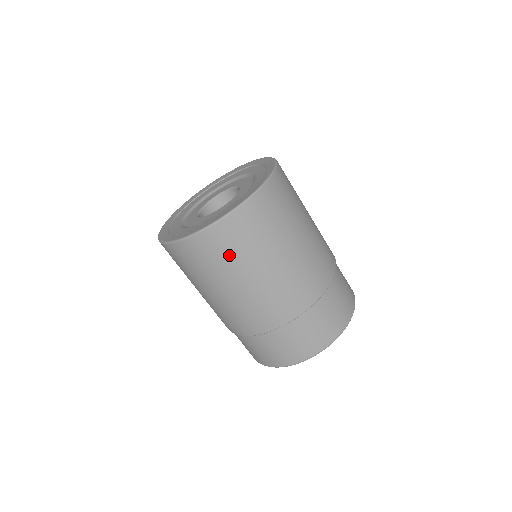
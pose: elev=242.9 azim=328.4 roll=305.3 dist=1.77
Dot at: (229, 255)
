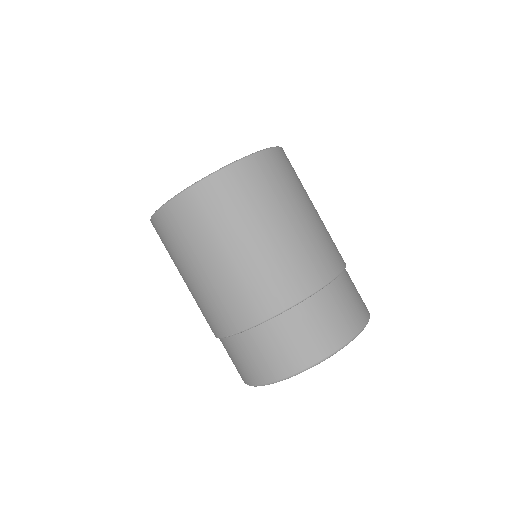
Dot at: (177, 242)
